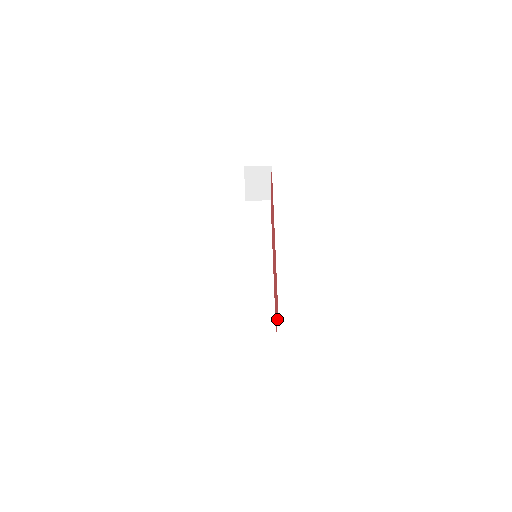
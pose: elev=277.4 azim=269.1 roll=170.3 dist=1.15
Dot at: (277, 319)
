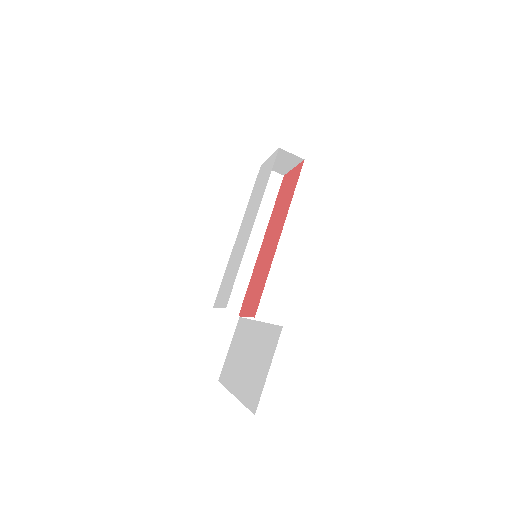
Dot at: (249, 316)
